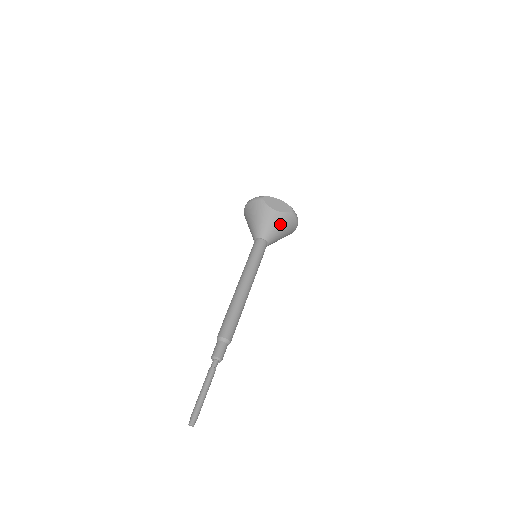
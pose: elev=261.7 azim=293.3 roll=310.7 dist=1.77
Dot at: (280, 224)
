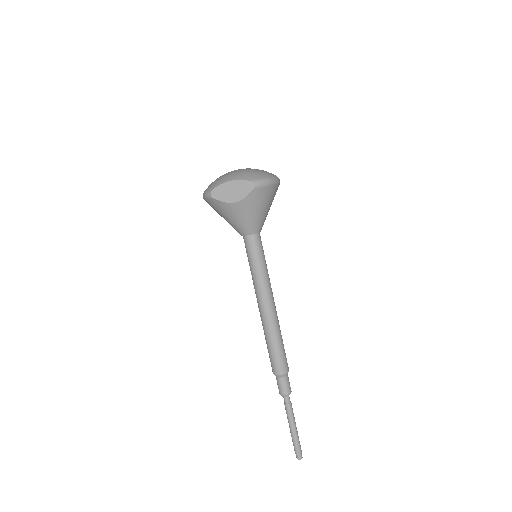
Dot at: (253, 209)
